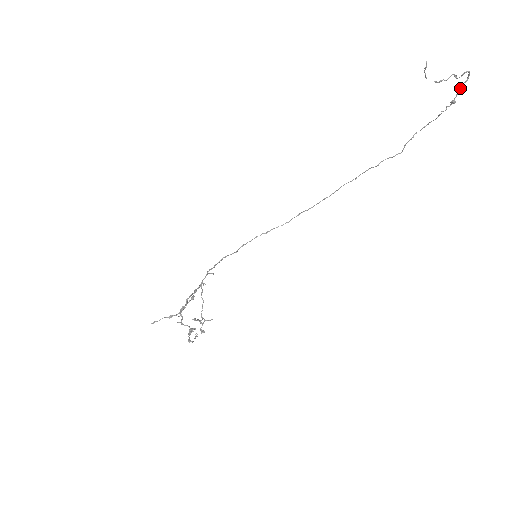
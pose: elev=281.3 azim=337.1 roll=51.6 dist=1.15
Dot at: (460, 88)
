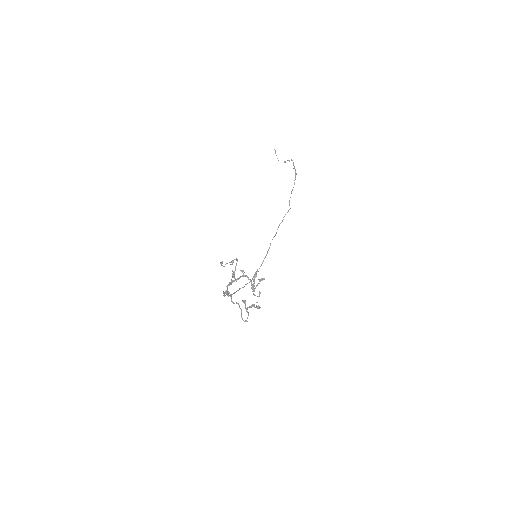
Dot at: (294, 168)
